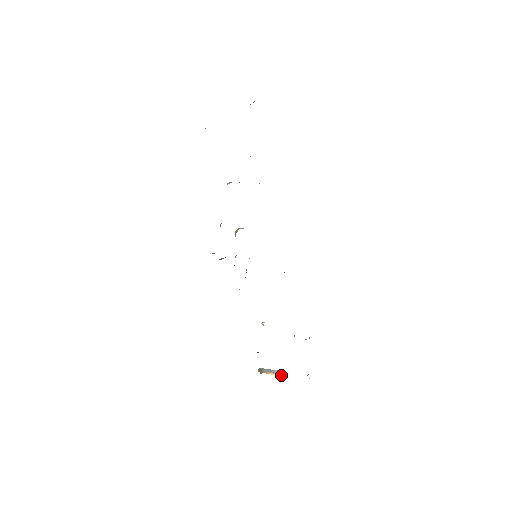
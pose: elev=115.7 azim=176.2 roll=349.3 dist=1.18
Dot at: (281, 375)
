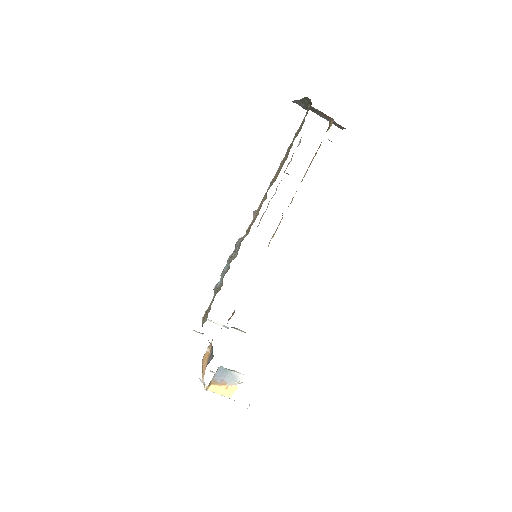
Dot at: (228, 392)
